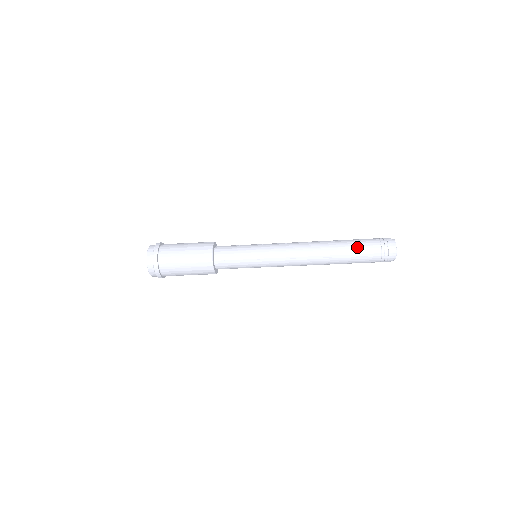
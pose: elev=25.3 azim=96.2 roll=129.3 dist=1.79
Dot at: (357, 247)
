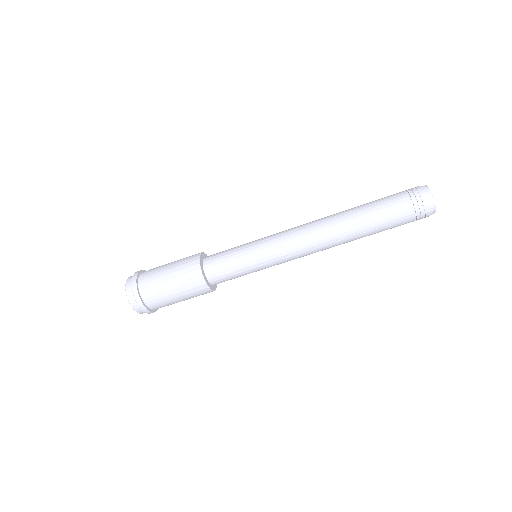
Dot at: (381, 214)
